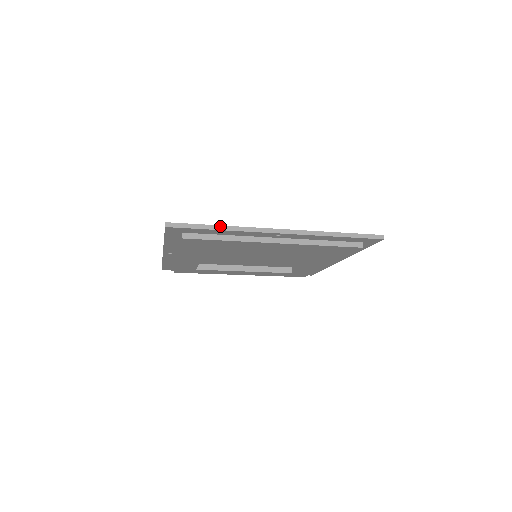
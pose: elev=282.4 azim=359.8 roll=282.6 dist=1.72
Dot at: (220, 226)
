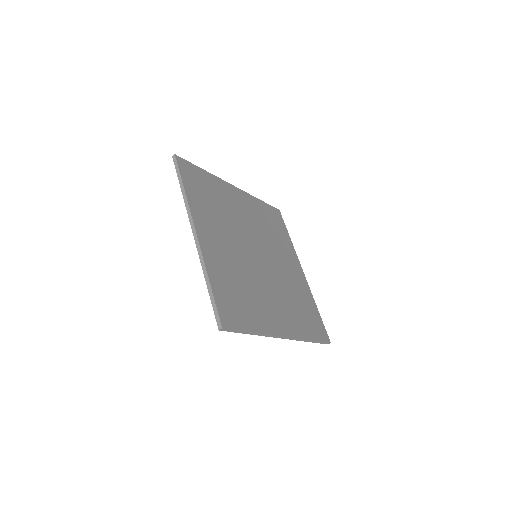
Dot at: (254, 333)
